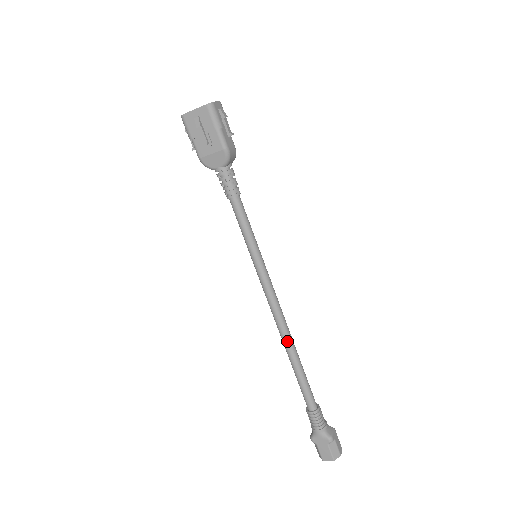
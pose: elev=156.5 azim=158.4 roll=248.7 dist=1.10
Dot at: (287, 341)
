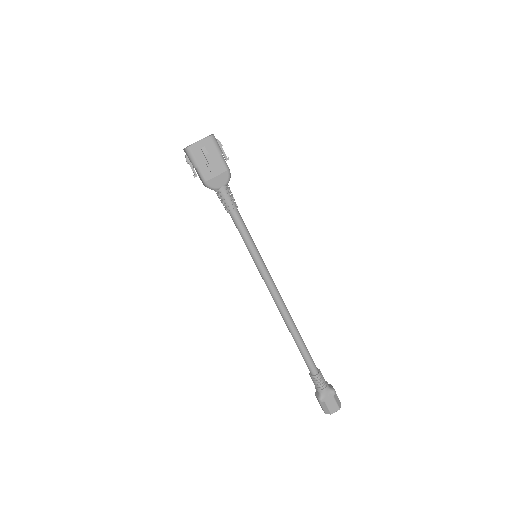
Dot at: (291, 320)
